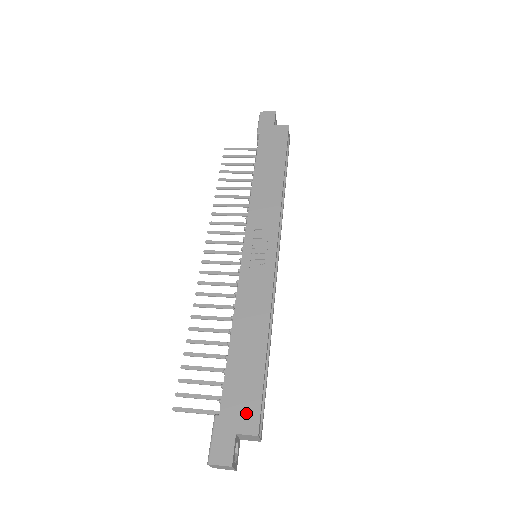
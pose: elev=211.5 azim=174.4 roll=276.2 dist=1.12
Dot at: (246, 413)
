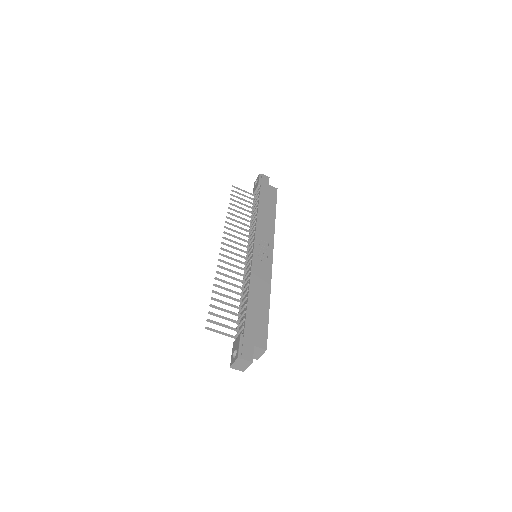
Dot at: (259, 337)
